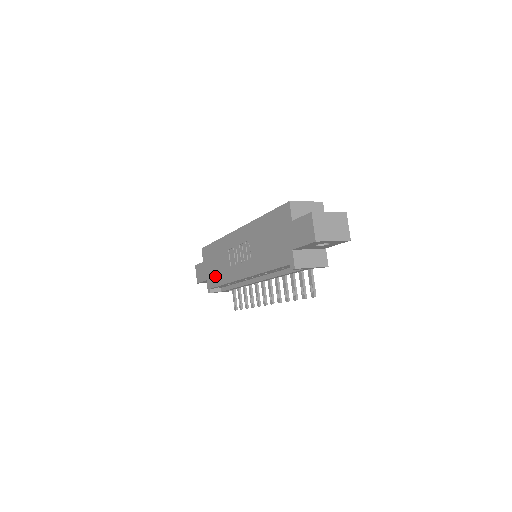
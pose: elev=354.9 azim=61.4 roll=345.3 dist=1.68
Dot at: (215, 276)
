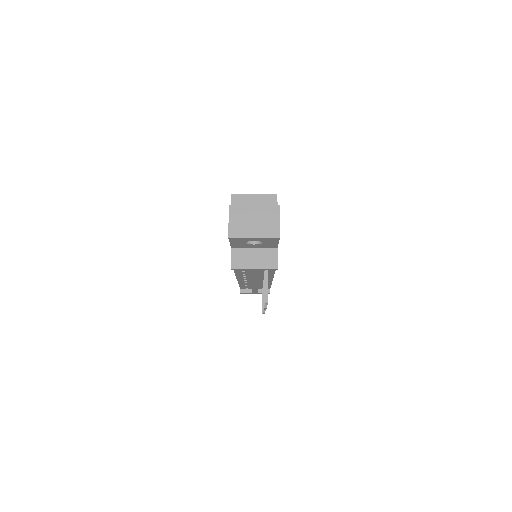
Dot at: occluded
